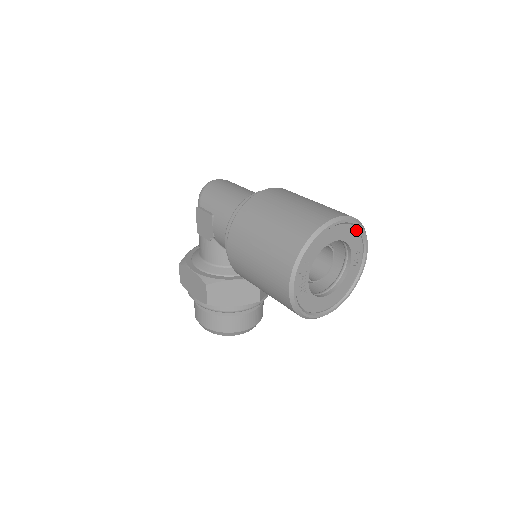
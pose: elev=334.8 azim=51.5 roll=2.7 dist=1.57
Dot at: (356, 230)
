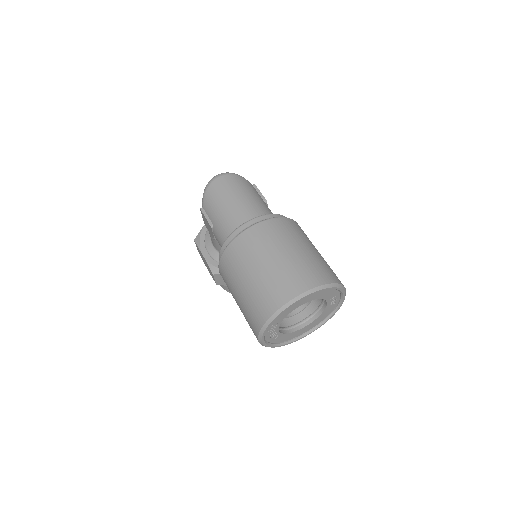
Dot at: occluded
